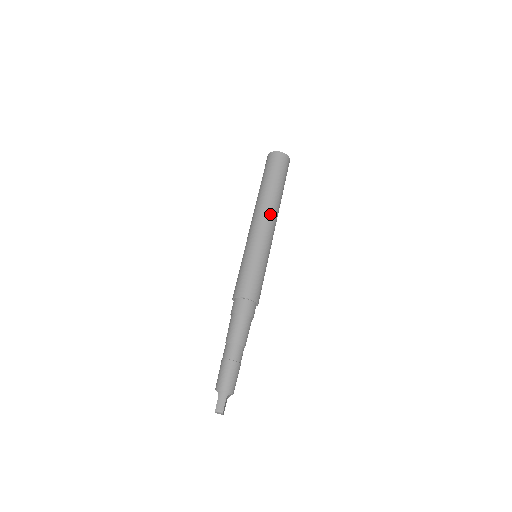
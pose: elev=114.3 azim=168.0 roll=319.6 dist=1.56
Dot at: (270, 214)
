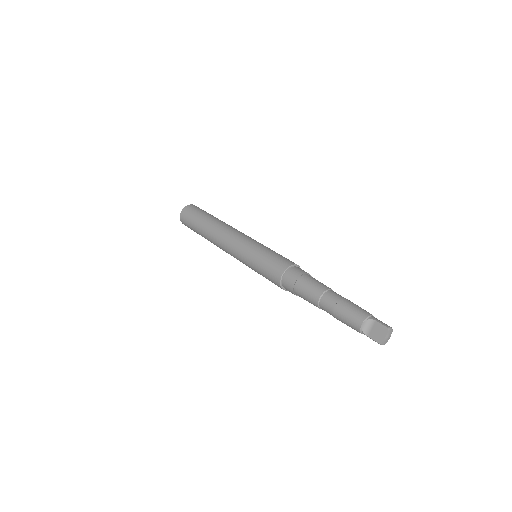
Dot at: occluded
